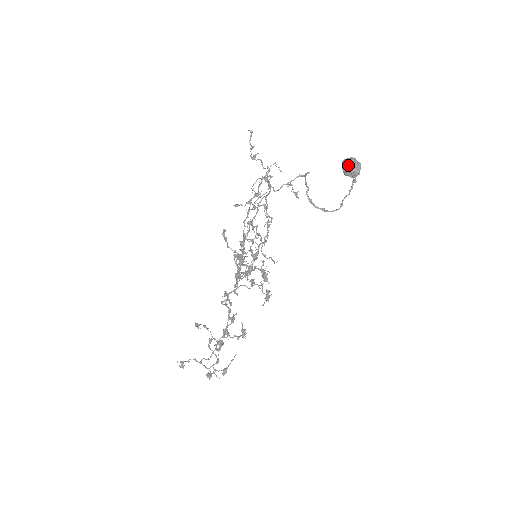
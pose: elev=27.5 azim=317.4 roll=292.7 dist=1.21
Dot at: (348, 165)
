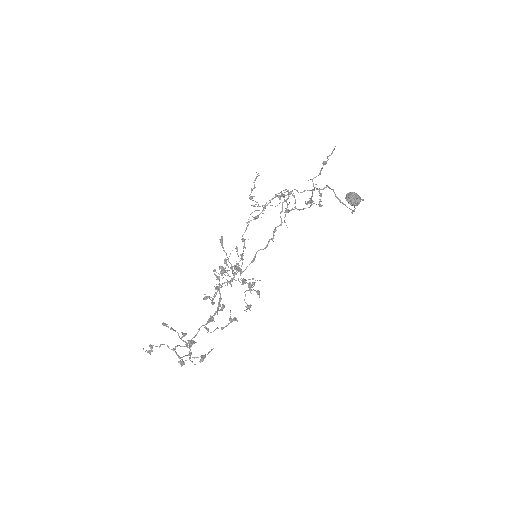
Dot at: (353, 194)
